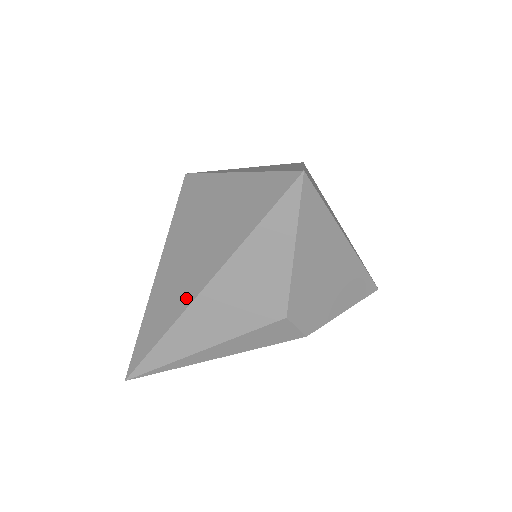
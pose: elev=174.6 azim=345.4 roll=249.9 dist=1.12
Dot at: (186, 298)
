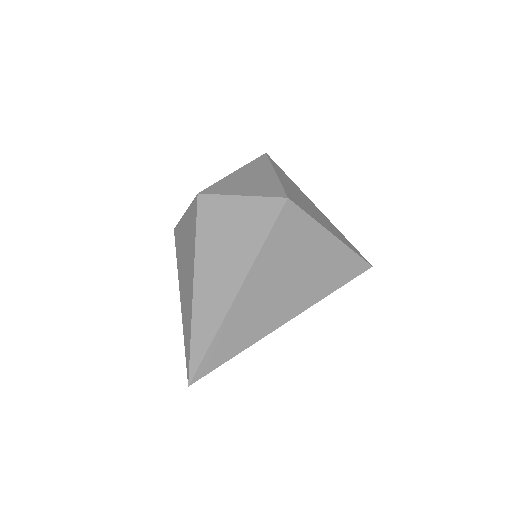
Dot at: (275, 323)
